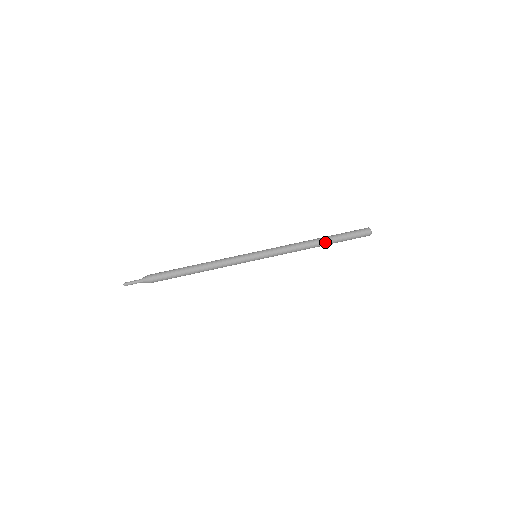
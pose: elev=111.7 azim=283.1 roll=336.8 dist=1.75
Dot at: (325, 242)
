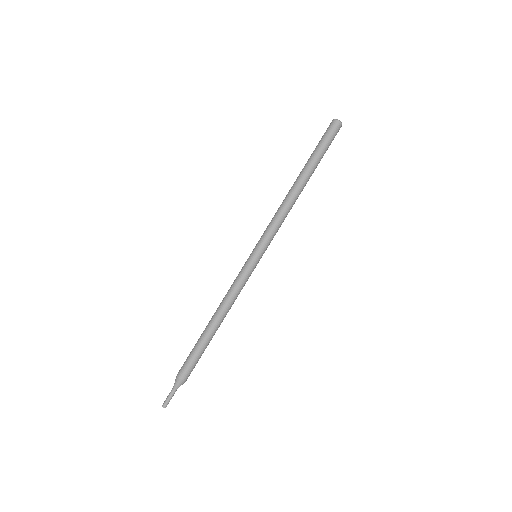
Dot at: (308, 178)
